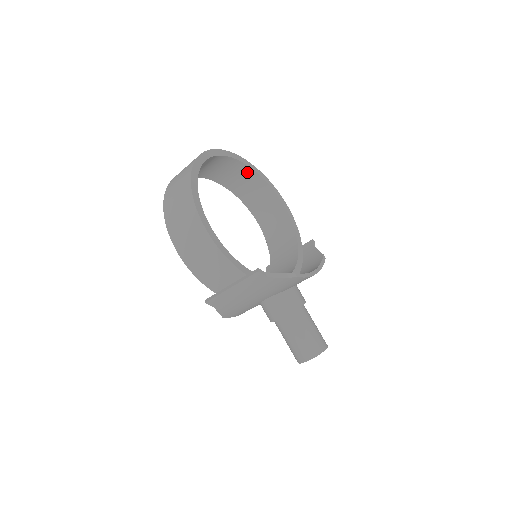
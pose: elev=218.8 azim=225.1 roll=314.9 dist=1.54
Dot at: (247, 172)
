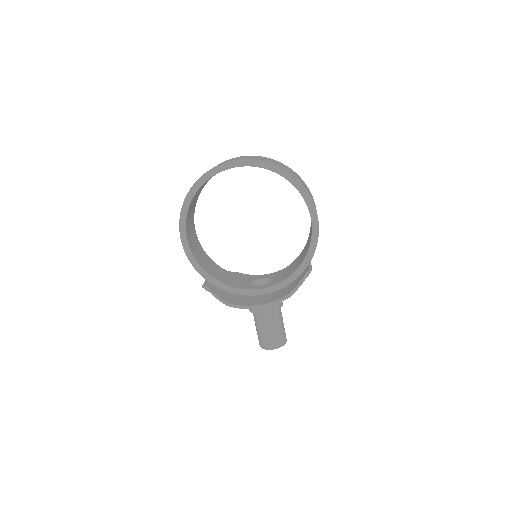
Dot at: occluded
